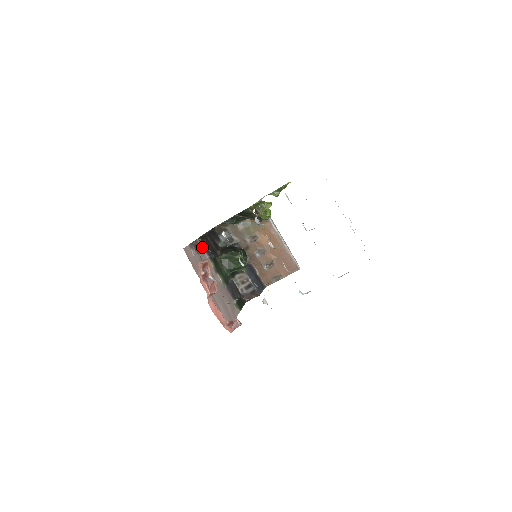
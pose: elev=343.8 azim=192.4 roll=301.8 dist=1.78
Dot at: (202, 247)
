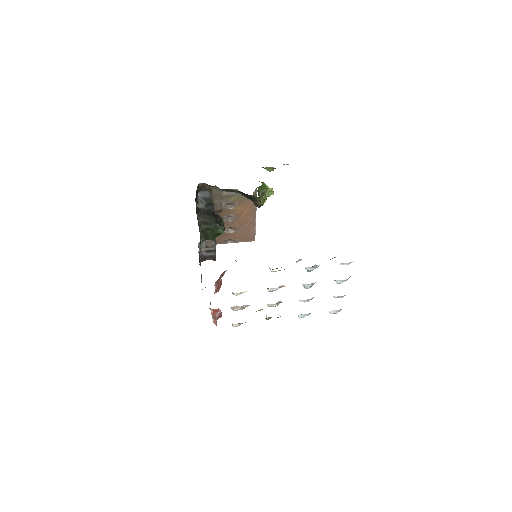
Dot at: occluded
